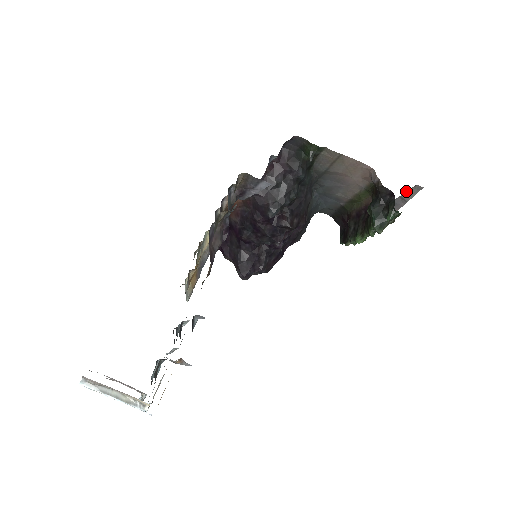
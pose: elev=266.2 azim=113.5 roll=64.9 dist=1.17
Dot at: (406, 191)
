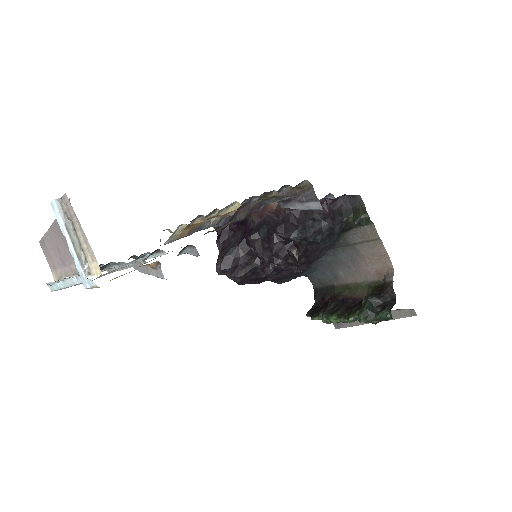
Dot at: (400, 309)
